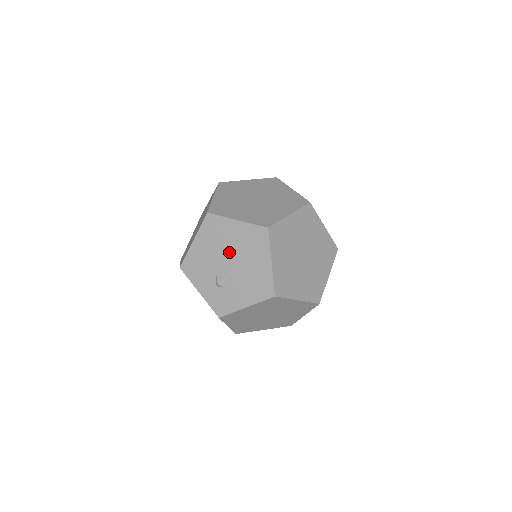
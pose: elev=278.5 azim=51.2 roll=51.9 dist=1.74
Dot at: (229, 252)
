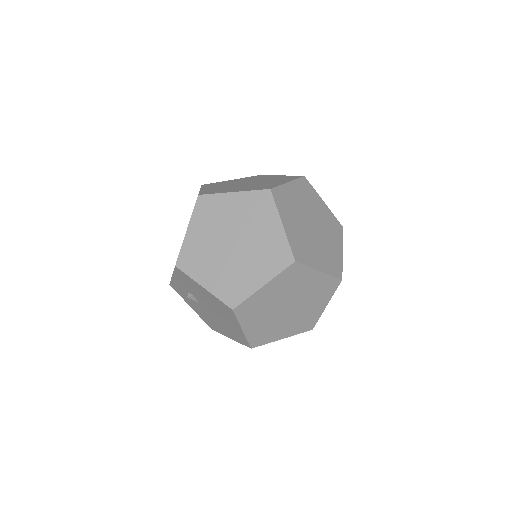
Dot at: (216, 313)
